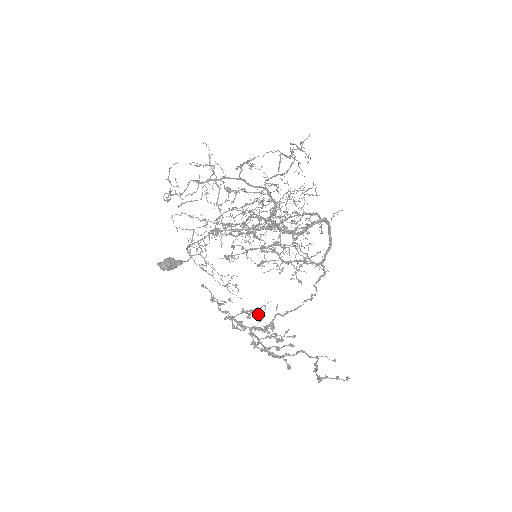
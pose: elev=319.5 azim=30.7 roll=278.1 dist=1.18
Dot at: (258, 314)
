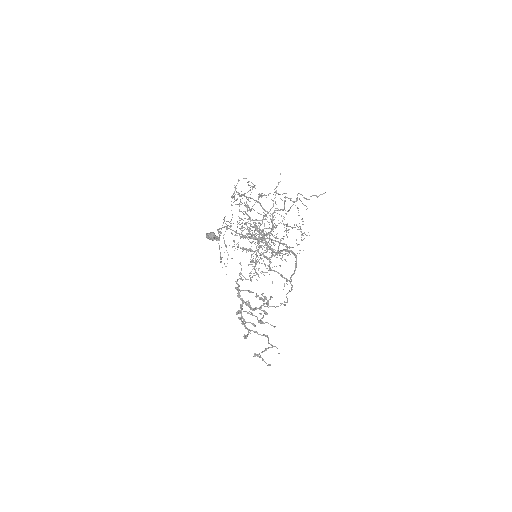
Dot at: occluded
